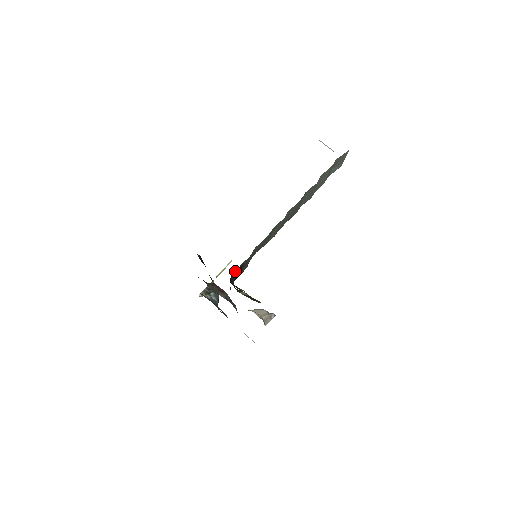
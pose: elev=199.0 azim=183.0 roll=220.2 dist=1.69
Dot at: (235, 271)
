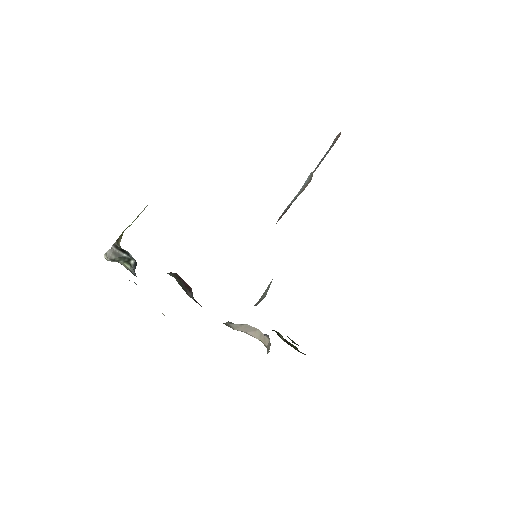
Dot at: occluded
